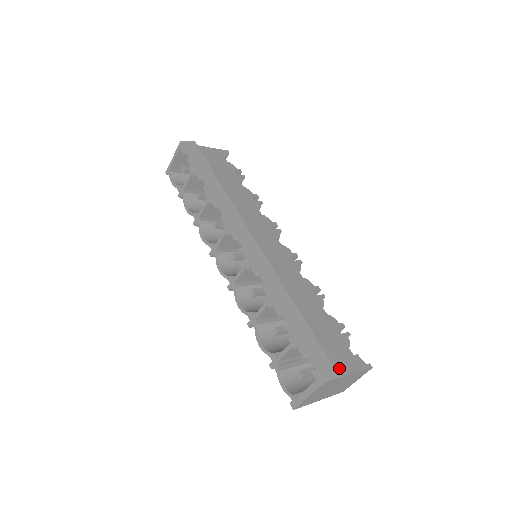
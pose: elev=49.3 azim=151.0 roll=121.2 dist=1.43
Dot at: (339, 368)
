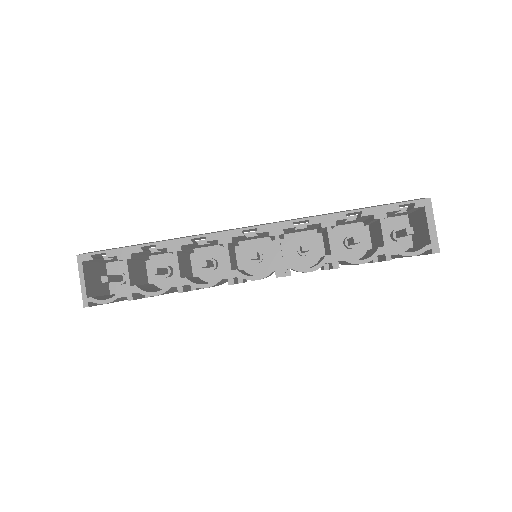
Dot at: occluded
